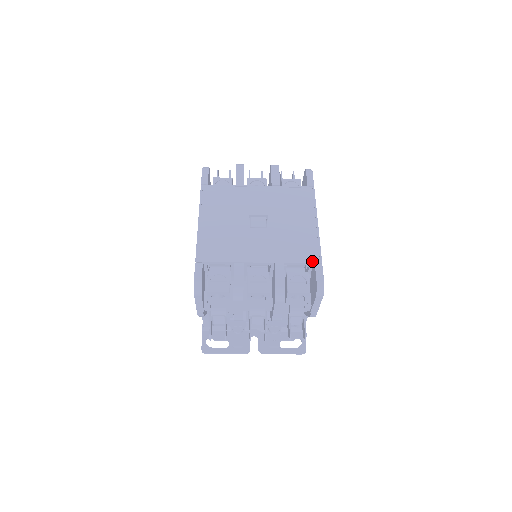
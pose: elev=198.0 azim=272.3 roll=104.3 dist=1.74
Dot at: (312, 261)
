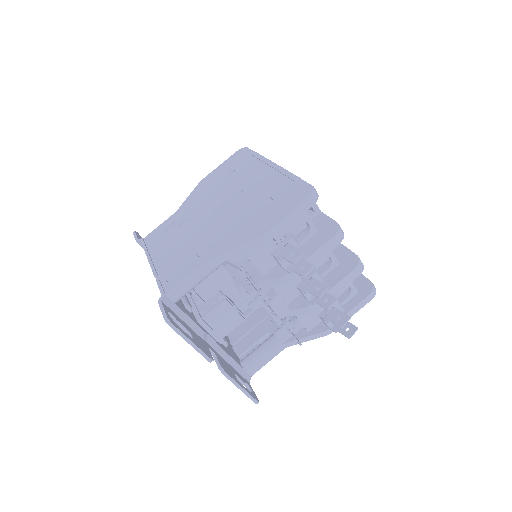
Dot at: occluded
